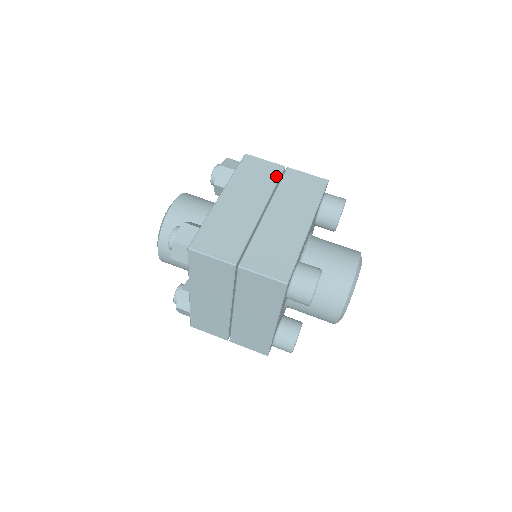
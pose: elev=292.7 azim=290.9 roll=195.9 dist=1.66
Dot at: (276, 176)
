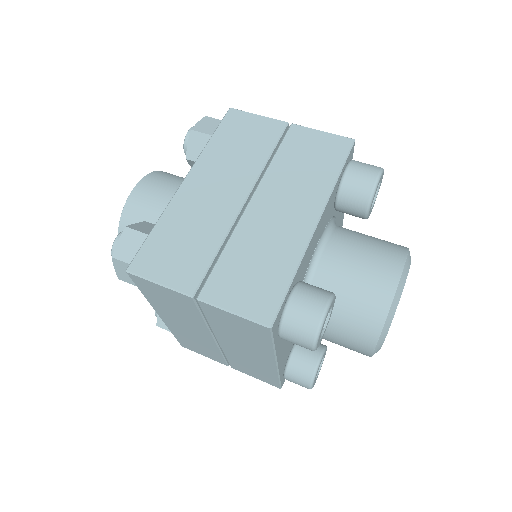
Dot at: (272, 140)
